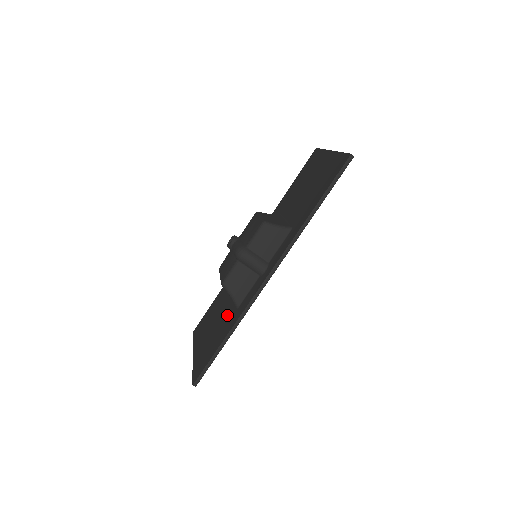
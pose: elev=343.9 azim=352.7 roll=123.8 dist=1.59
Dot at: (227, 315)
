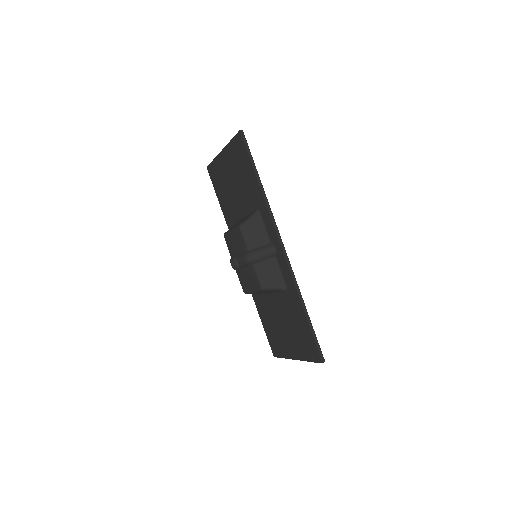
Dot at: (285, 305)
